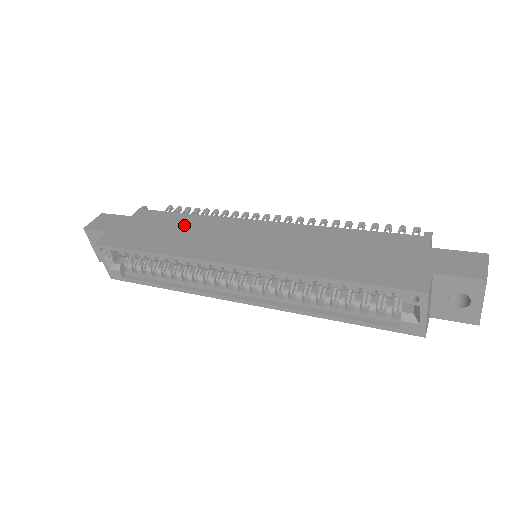
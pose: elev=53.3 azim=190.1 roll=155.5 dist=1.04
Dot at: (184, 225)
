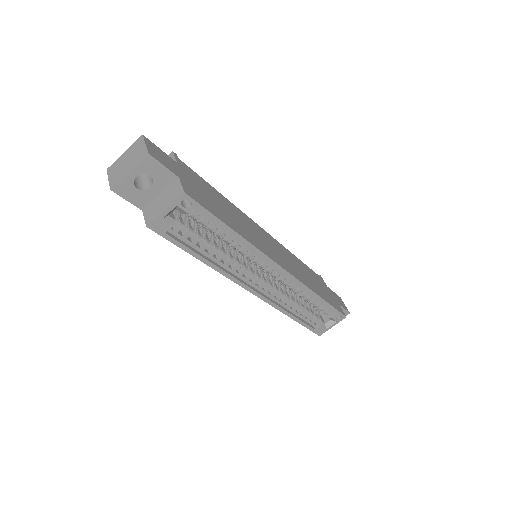
Dot at: (228, 207)
